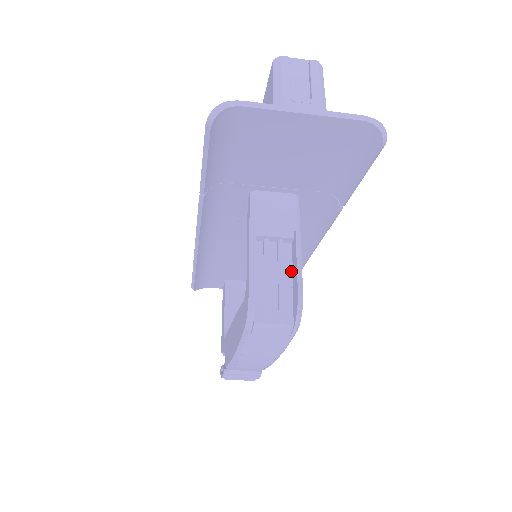
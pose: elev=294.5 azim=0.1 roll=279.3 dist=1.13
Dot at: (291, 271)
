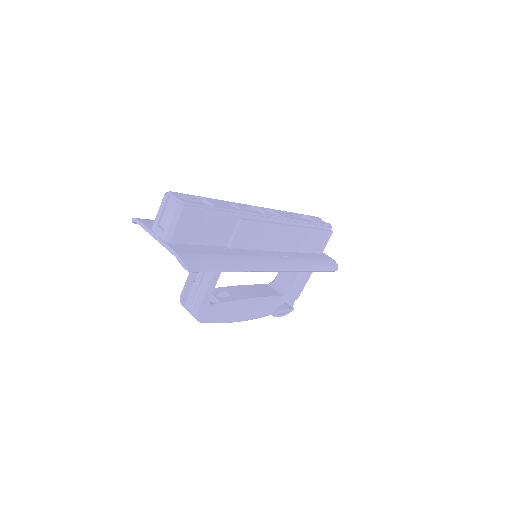
Dot at: occluded
